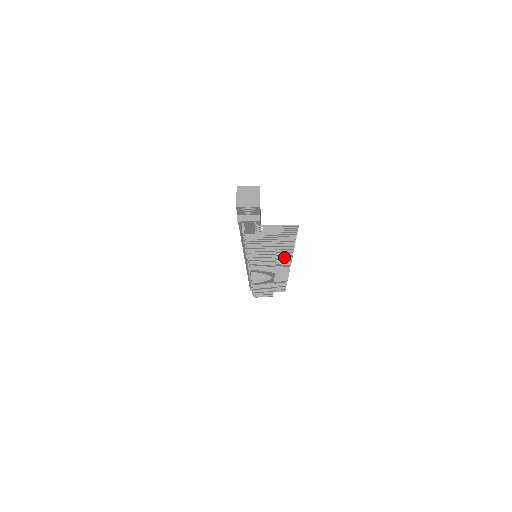
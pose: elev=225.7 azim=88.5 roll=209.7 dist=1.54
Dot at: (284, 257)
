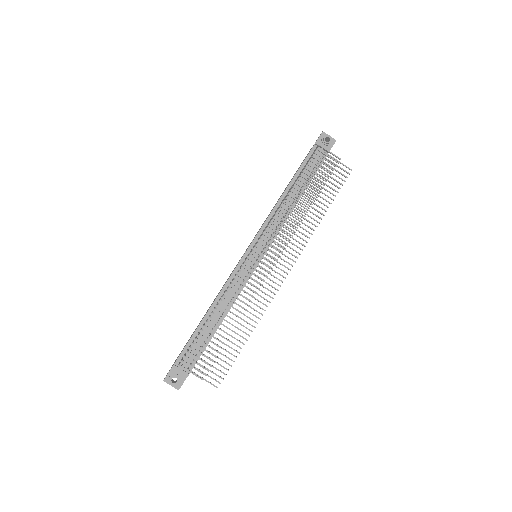
Dot at: (301, 238)
